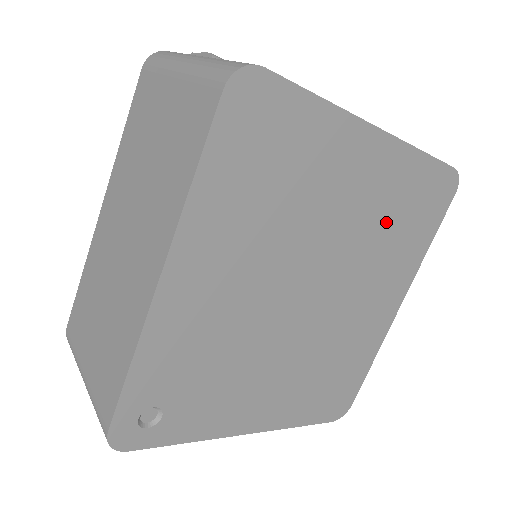
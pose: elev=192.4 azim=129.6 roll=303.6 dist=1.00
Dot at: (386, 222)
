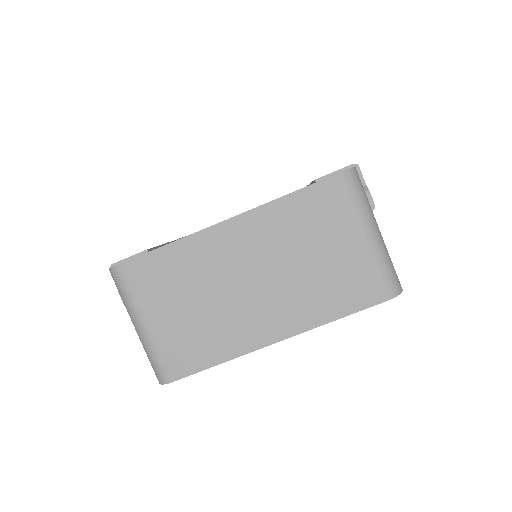
Dot at: occluded
